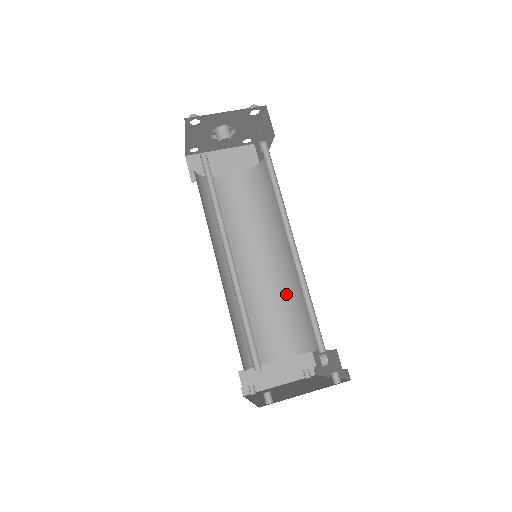
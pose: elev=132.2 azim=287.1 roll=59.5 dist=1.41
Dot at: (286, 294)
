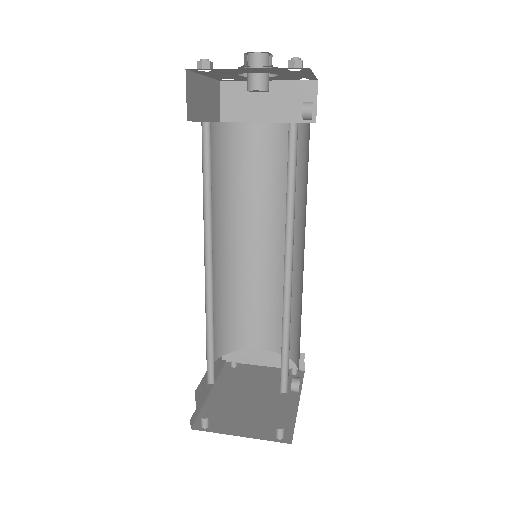
Dot at: occluded
